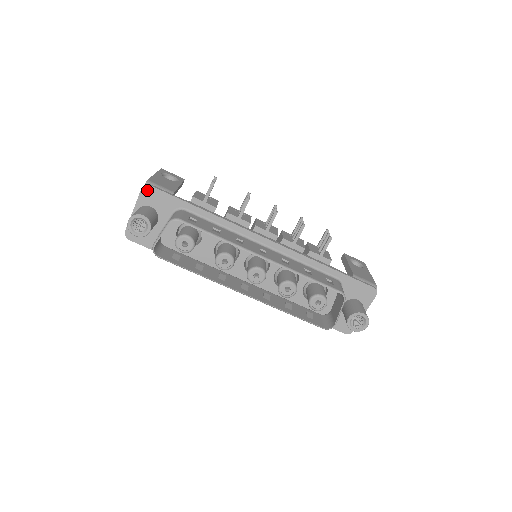
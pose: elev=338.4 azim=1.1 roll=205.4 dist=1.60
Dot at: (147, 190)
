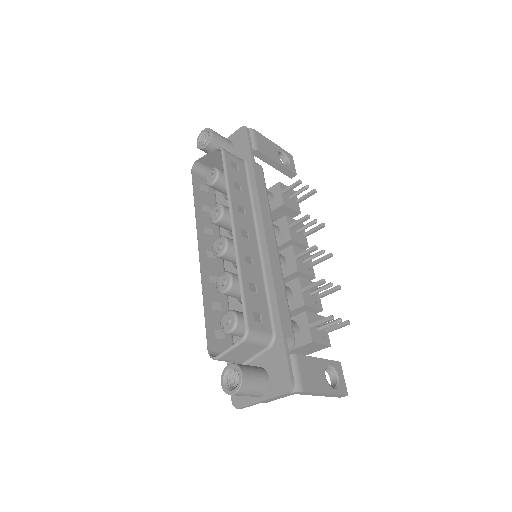
Dot at: (242, 130)
